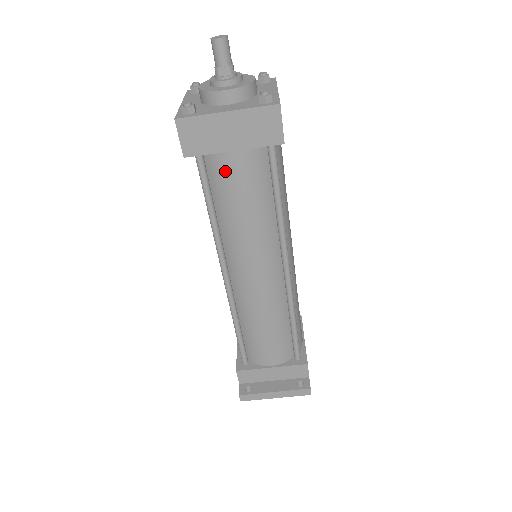
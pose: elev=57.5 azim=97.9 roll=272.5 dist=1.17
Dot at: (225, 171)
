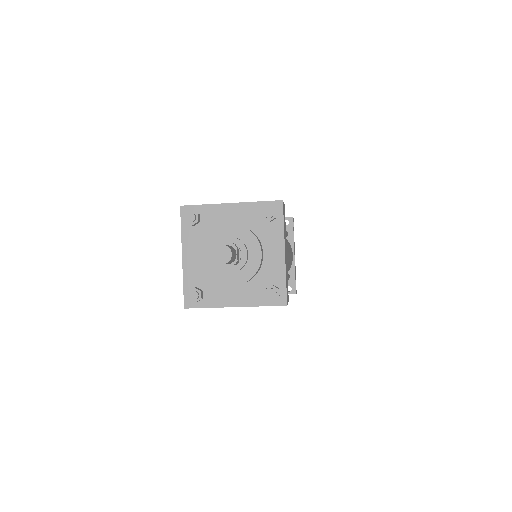
Dot at: occluded
